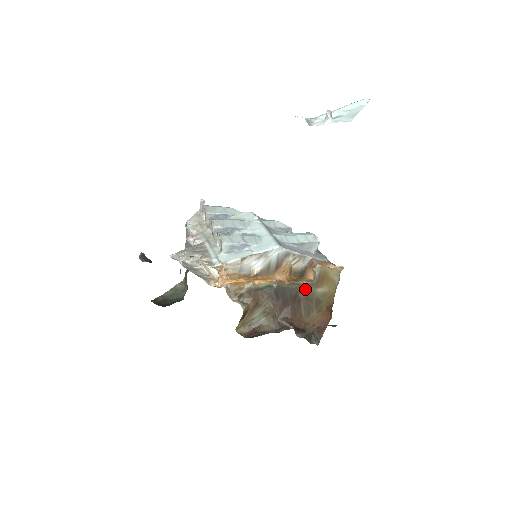
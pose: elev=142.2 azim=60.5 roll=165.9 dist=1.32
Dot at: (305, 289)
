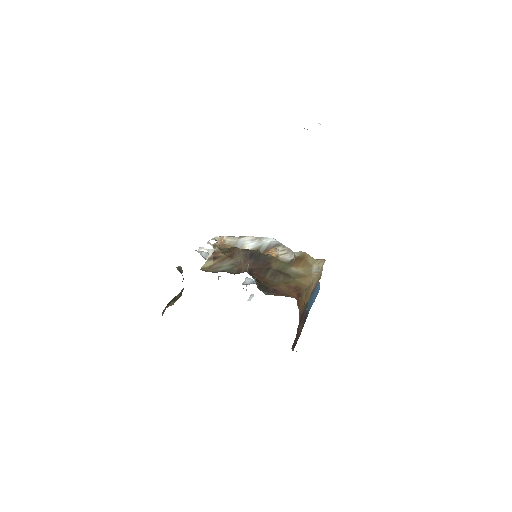
Dot at: (280, 263)
